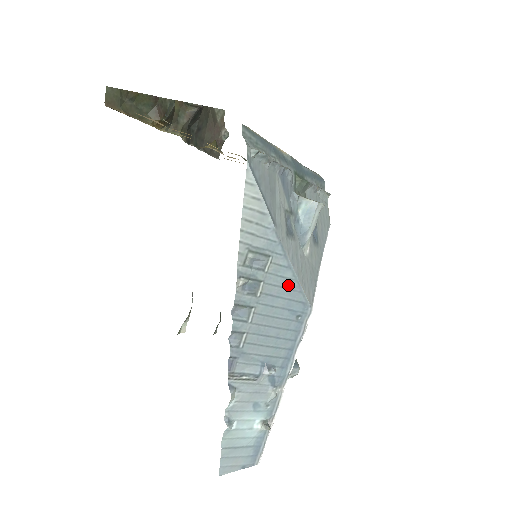
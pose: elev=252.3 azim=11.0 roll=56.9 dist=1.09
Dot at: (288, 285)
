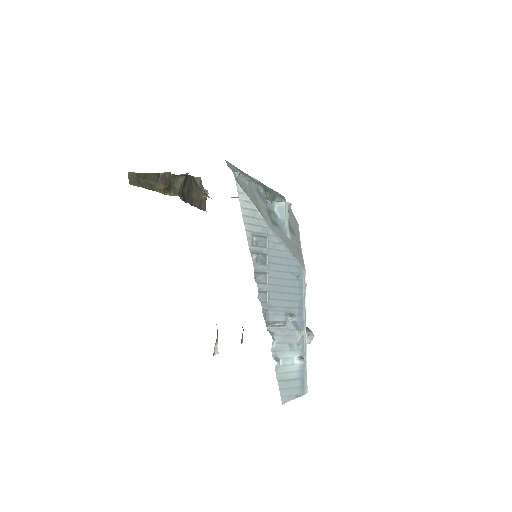
Dot at: (284, 256)
